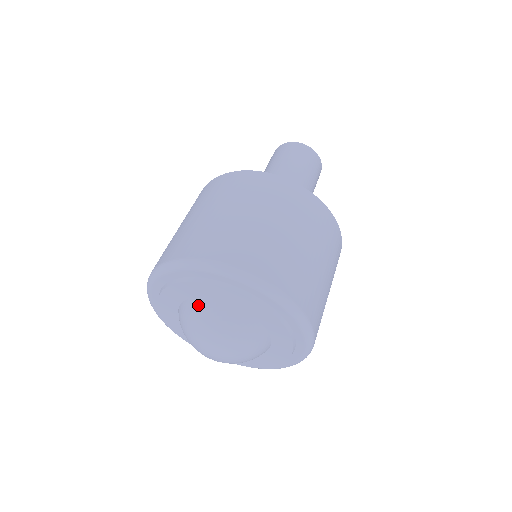
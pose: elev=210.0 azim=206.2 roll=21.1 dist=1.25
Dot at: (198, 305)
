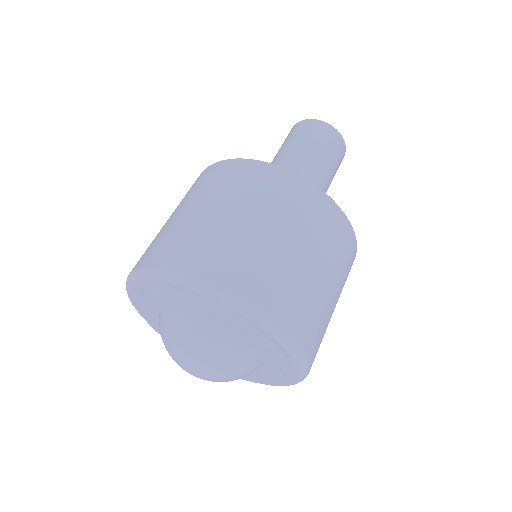
Dot at: (176, 319)
